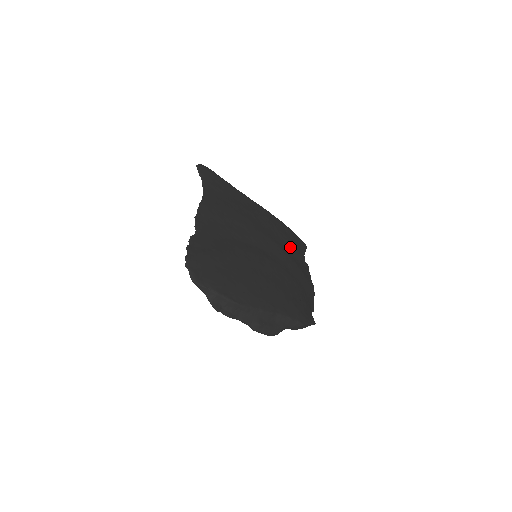
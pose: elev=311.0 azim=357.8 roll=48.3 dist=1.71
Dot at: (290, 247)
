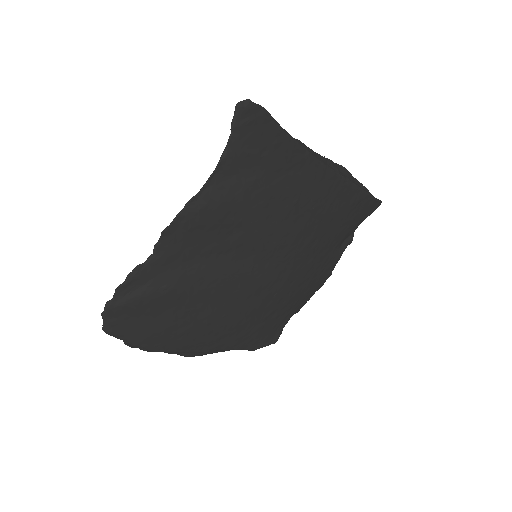
Dot at: (332, 233)
